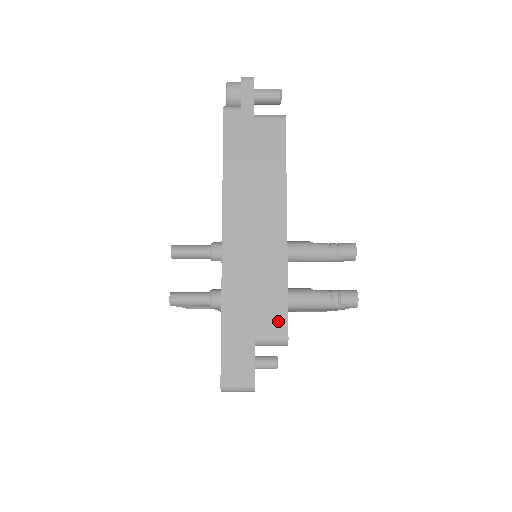
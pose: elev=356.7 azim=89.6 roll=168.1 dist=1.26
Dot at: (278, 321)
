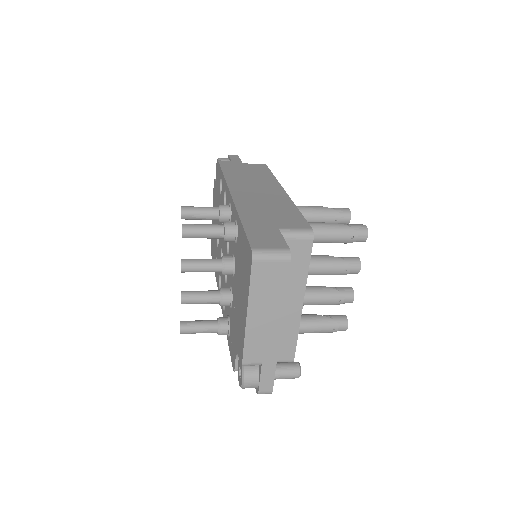
Dot at: (298, 222)
